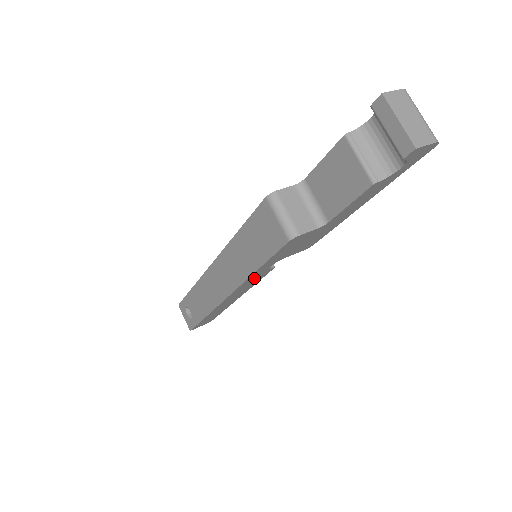
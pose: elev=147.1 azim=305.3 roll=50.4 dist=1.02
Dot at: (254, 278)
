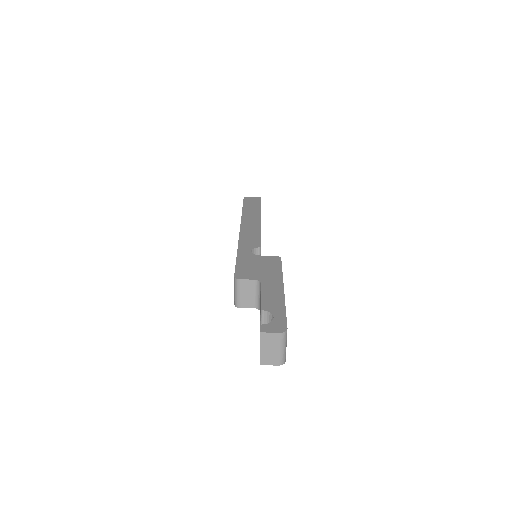
Dot at: occluded
